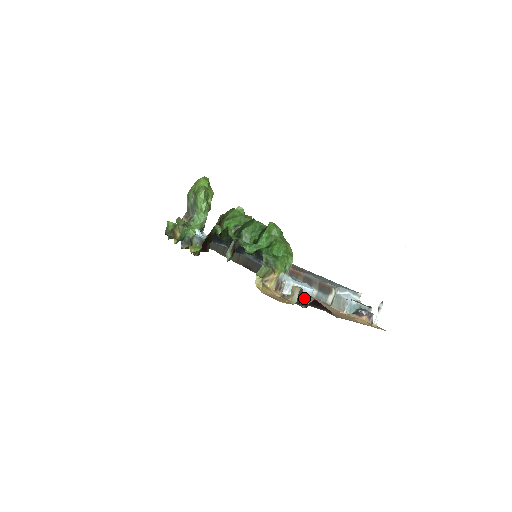
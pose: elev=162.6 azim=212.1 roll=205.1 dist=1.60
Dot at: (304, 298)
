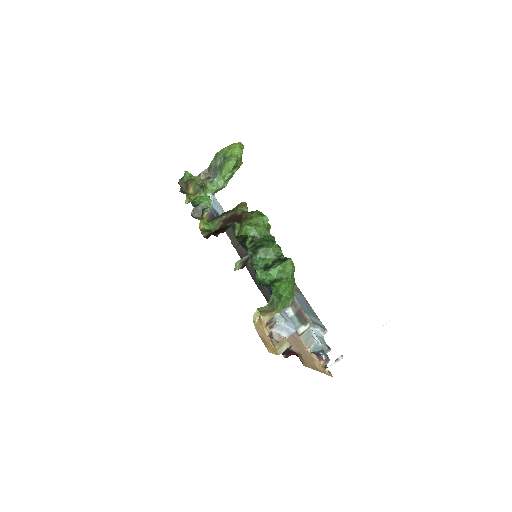
Dot at: (285, 335)
